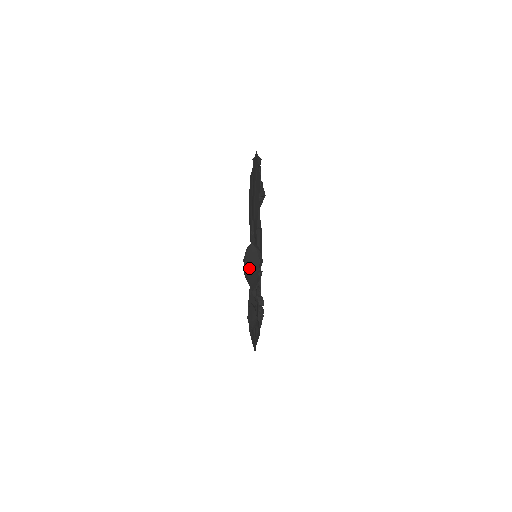
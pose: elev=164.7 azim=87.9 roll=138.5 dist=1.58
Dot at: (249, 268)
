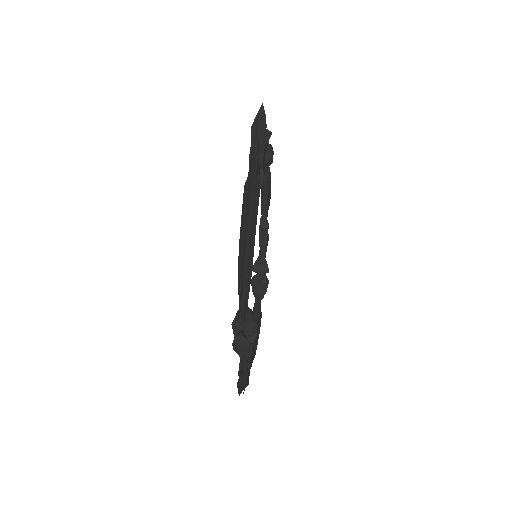
Dot at: (237, 352)
